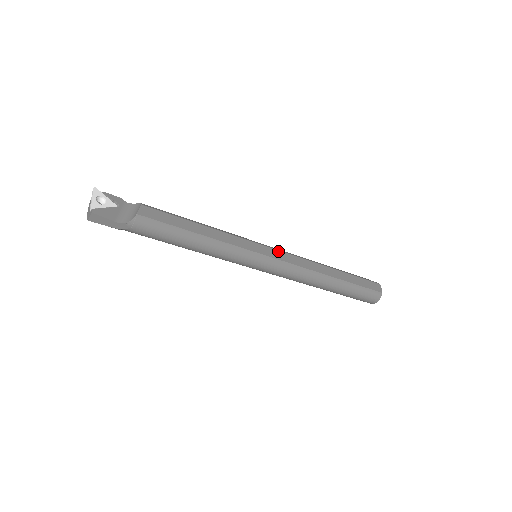
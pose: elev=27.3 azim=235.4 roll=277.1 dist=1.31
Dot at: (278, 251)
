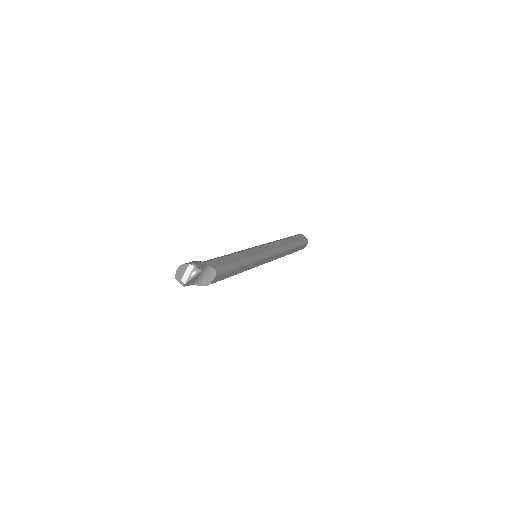
Dot at: (270, 257)
